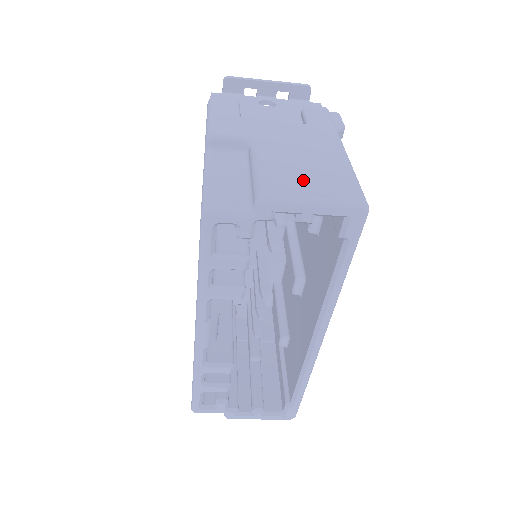
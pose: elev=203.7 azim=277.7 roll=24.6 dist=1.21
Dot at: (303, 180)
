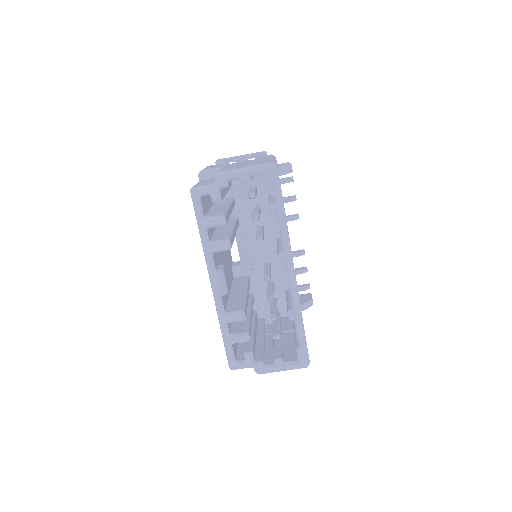
Dot at: (242, 166)
